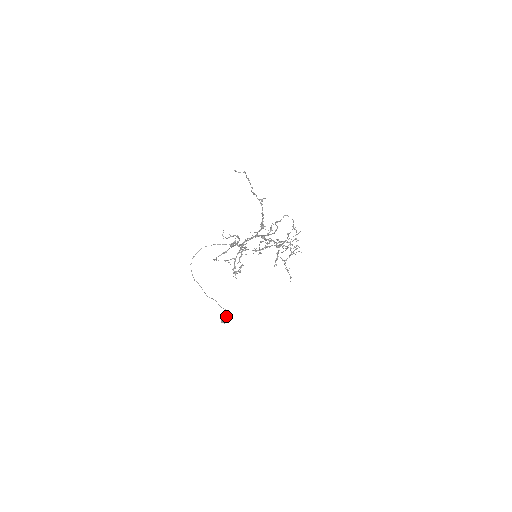
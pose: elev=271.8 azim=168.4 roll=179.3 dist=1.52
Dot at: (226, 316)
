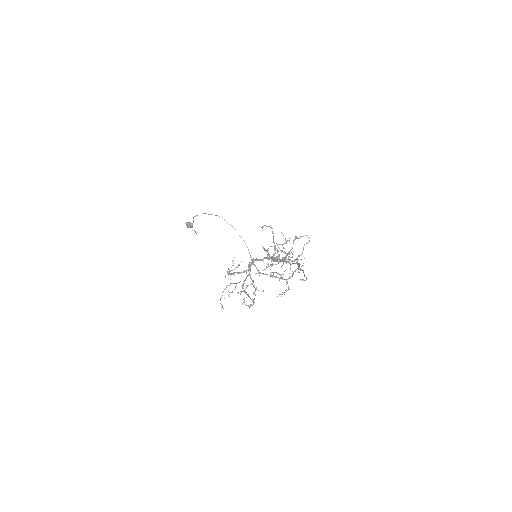
Dot at: occluded
